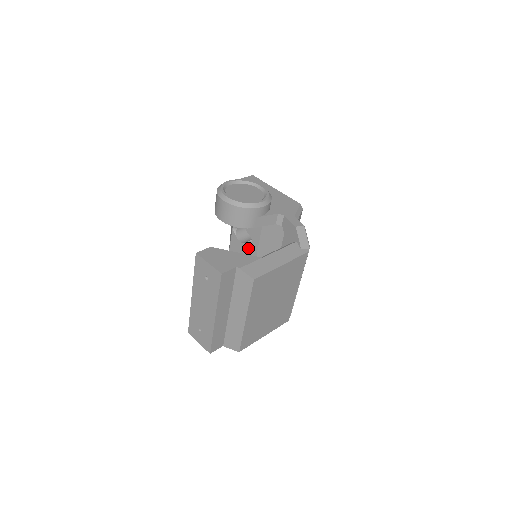
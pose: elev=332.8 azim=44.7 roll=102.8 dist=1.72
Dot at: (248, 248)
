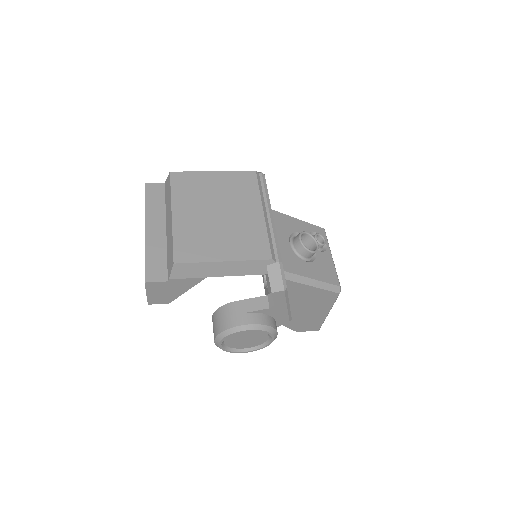
Dot at: occluded
